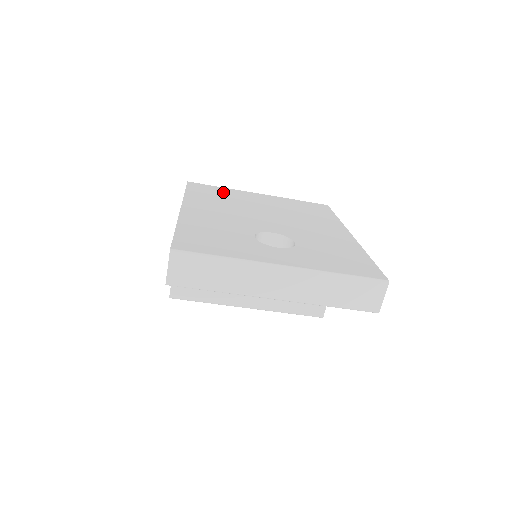
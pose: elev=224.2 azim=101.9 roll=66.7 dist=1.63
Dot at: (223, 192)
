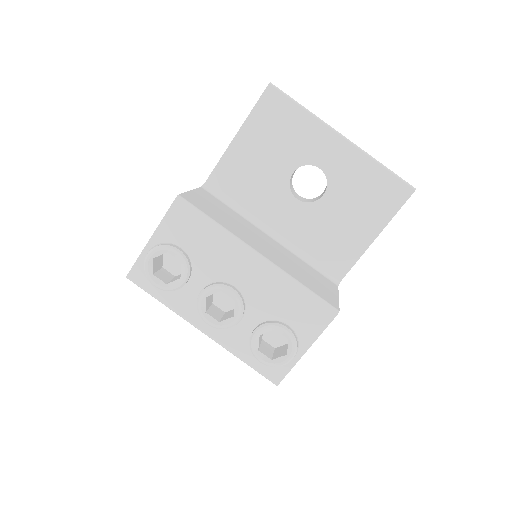
Dot at: occluded
